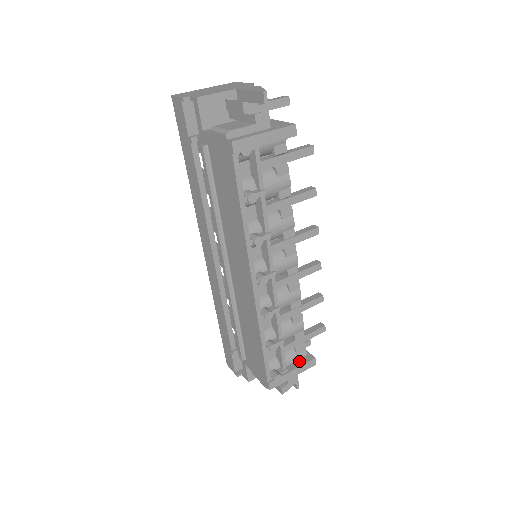
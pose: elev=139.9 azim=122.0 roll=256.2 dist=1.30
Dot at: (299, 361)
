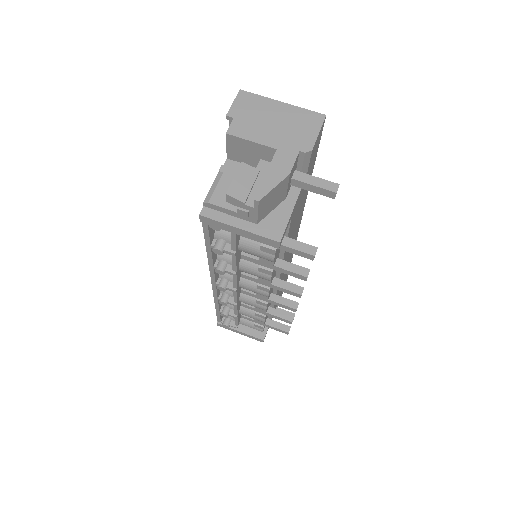
Dot at: (252, 330)
